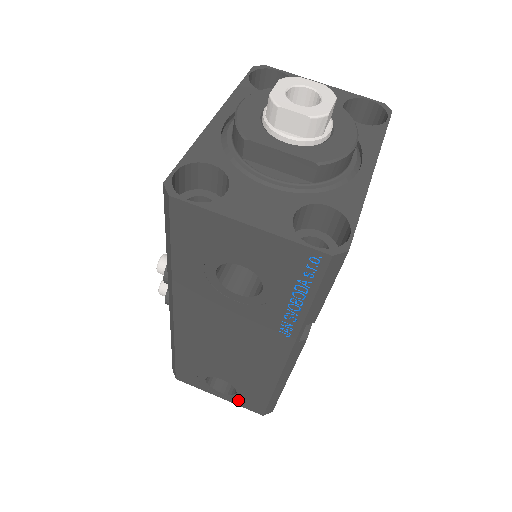
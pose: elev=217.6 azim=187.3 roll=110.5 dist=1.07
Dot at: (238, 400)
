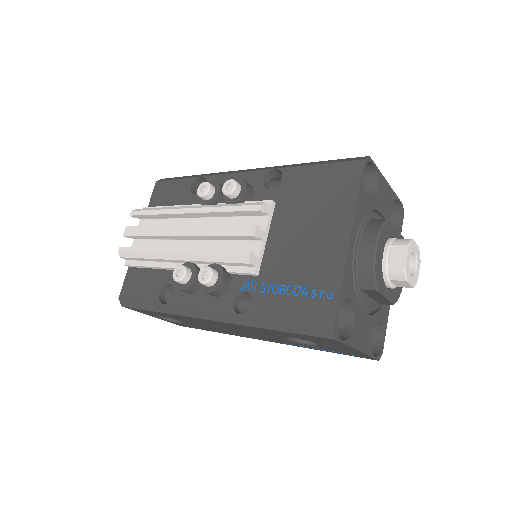
Dot at: (172, 322)
